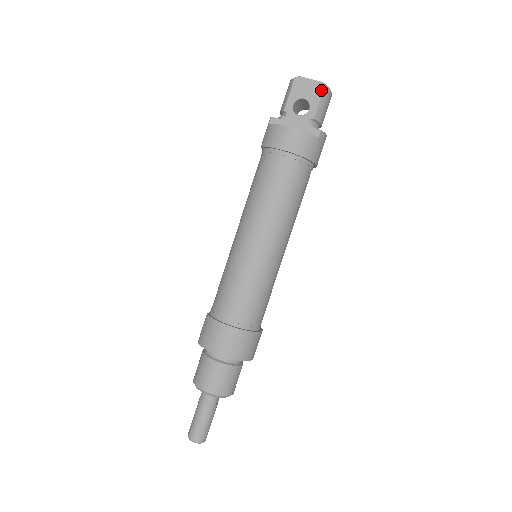
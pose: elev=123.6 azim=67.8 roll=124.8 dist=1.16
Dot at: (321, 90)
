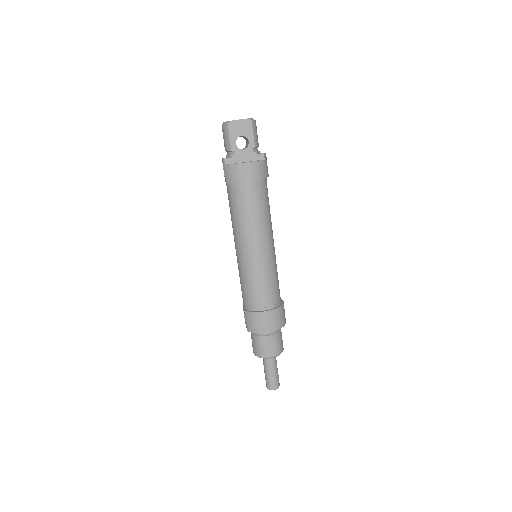
Dot at: (251, 125)
